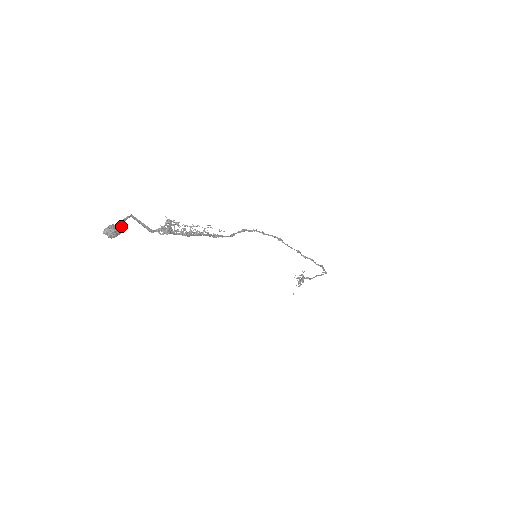
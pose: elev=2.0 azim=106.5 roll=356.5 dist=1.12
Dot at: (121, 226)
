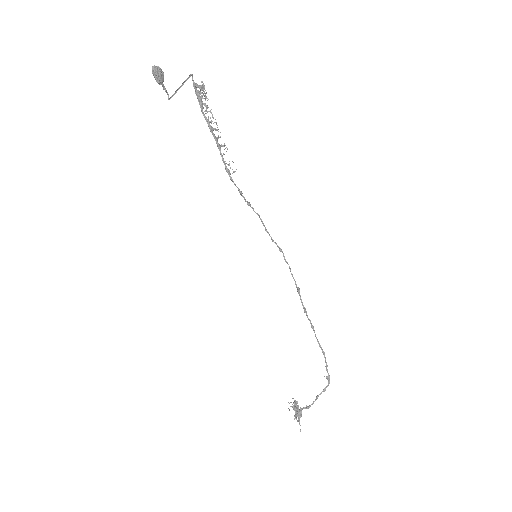
Dot at: (163, 84)
